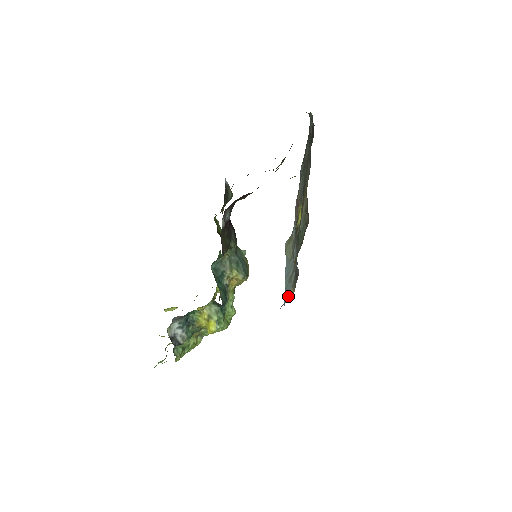
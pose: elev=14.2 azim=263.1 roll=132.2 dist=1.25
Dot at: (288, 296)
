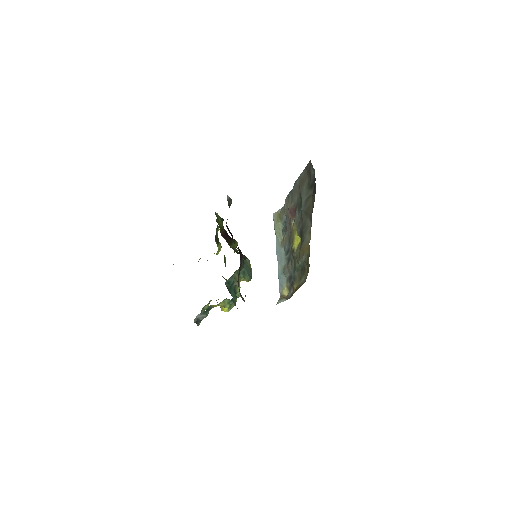
Dot at: (283, 291)
